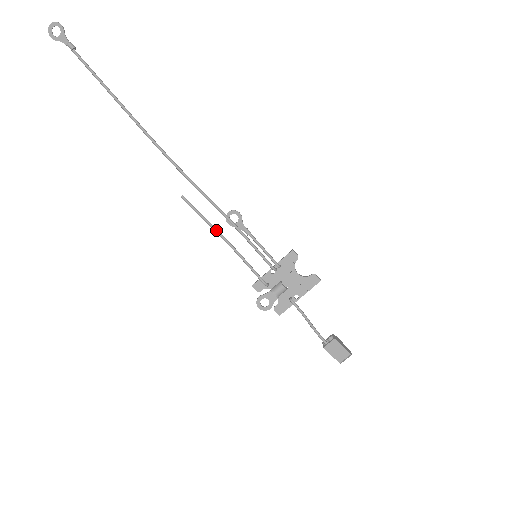
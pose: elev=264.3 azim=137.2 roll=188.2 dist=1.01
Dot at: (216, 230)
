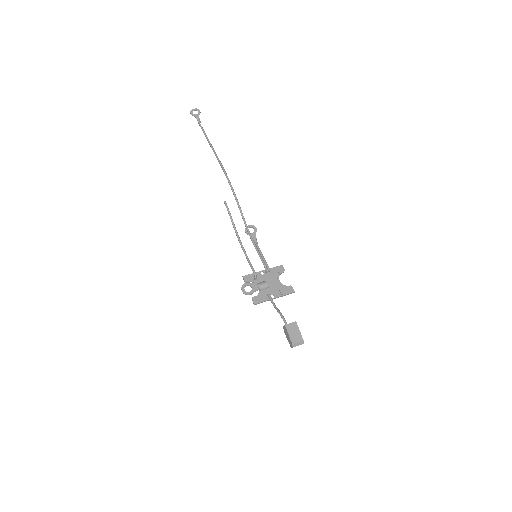
Dot at: (236, 230)
